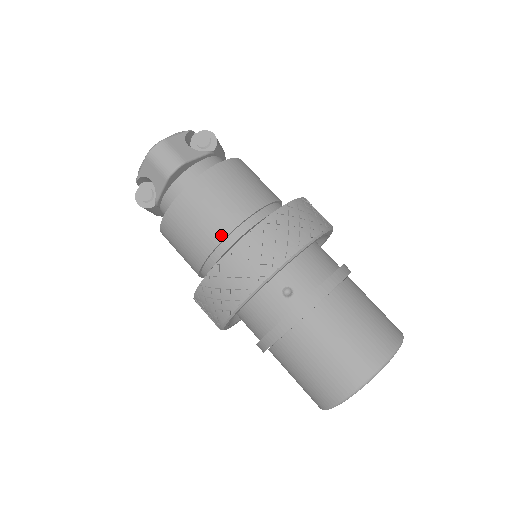
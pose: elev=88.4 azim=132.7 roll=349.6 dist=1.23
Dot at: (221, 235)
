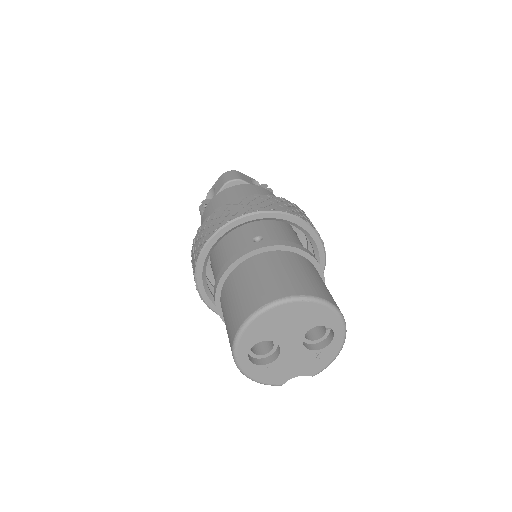
Dot at: occluded
